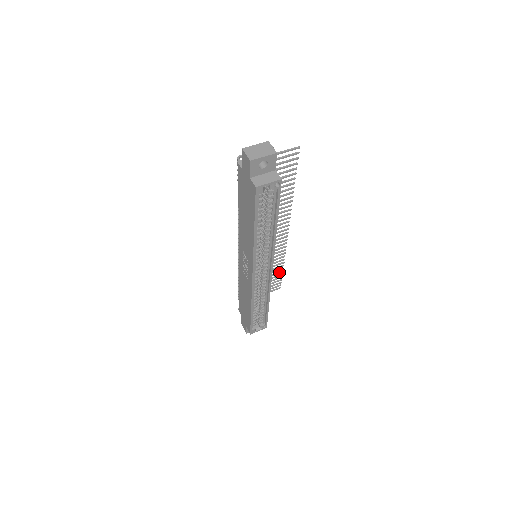
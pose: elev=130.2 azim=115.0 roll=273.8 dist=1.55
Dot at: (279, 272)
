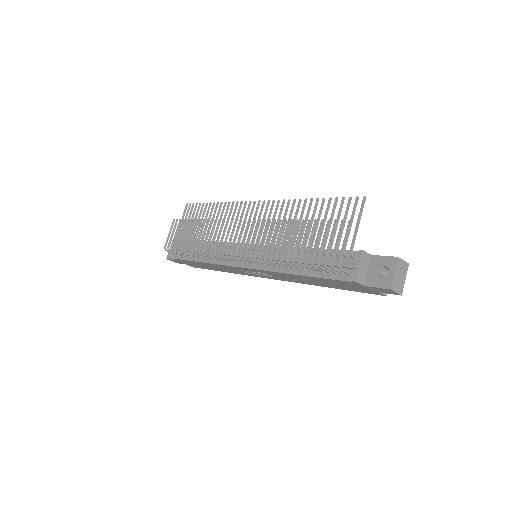
Dot at: (206, 208)
